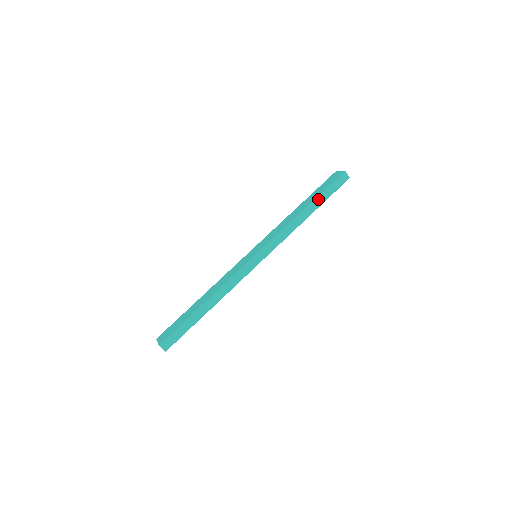
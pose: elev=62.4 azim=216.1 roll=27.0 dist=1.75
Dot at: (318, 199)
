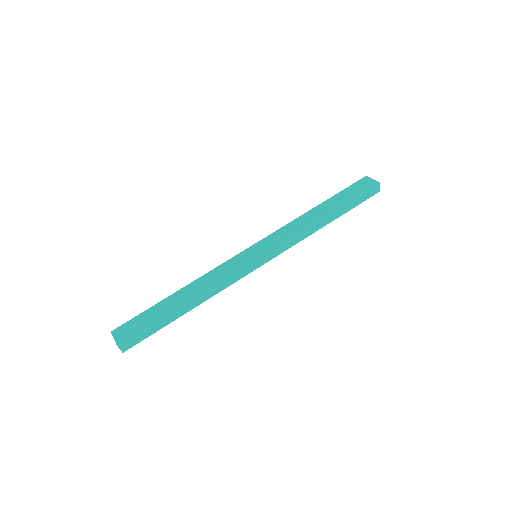
Dot at: (343, 207)
